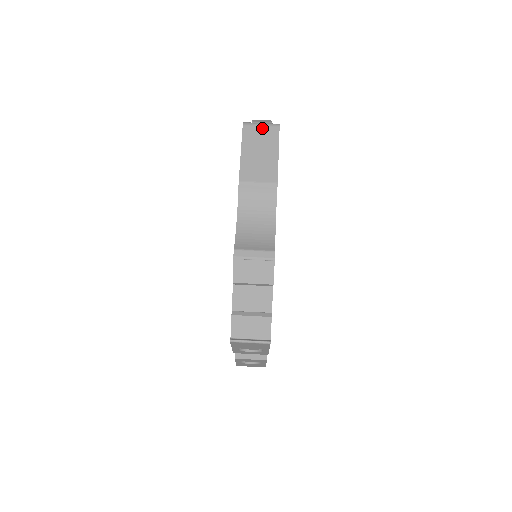
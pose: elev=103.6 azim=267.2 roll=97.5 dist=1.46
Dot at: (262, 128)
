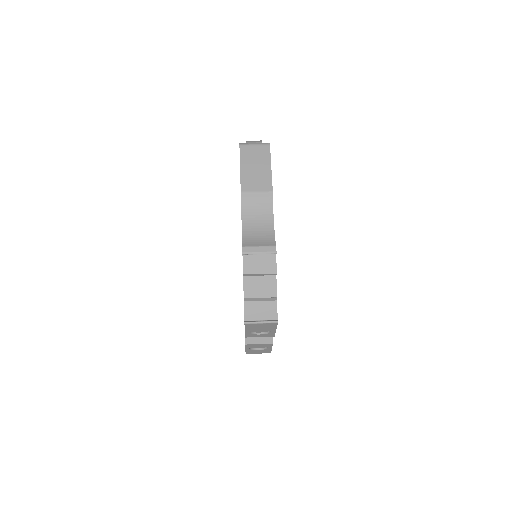
Dot at: (256, 147)
